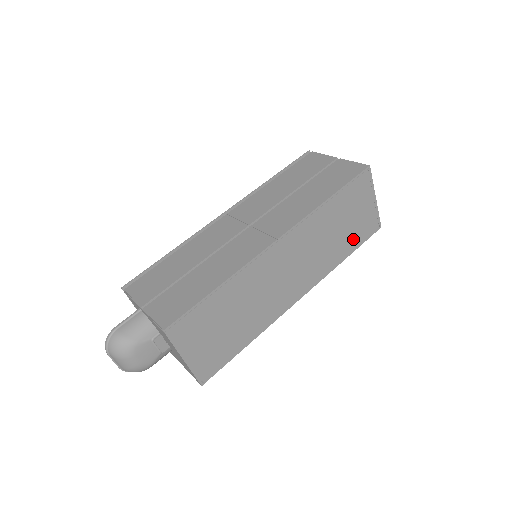
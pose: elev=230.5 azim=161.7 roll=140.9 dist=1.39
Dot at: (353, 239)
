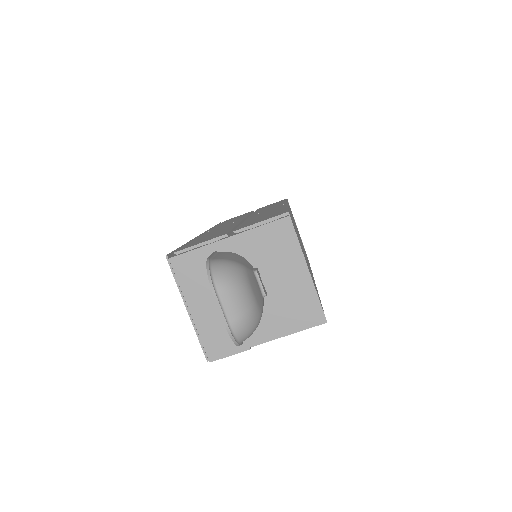
Dot at: occluded
